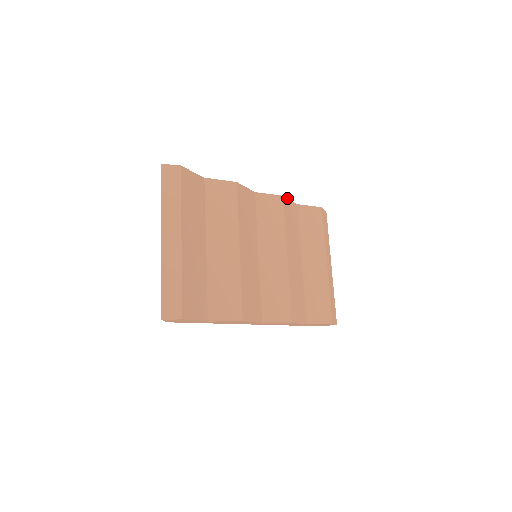
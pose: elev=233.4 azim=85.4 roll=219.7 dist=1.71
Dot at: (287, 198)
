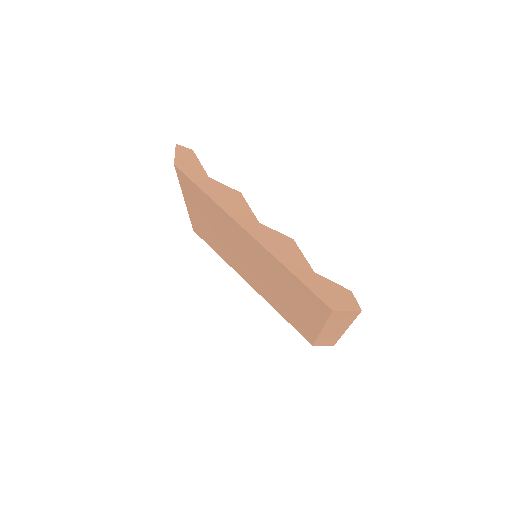
Dot at: occluded
